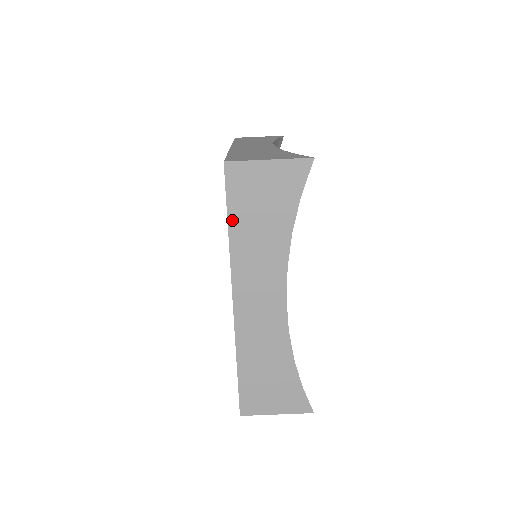
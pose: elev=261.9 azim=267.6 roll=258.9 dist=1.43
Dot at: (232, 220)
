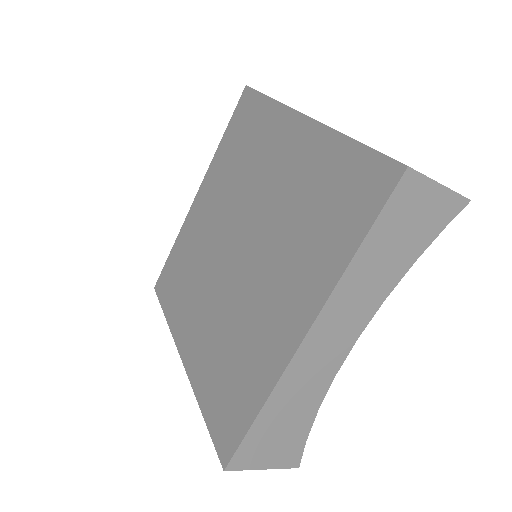
Dot at: occluded
